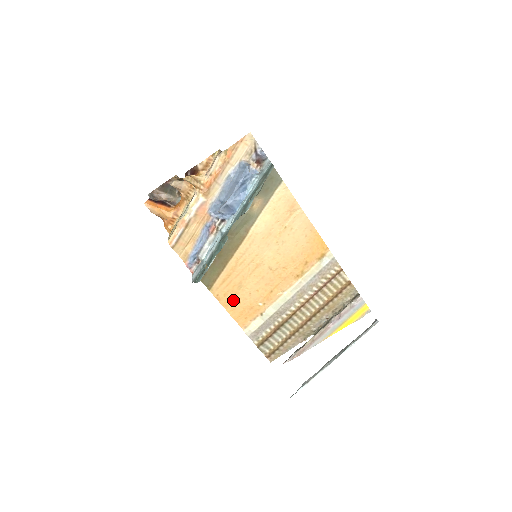
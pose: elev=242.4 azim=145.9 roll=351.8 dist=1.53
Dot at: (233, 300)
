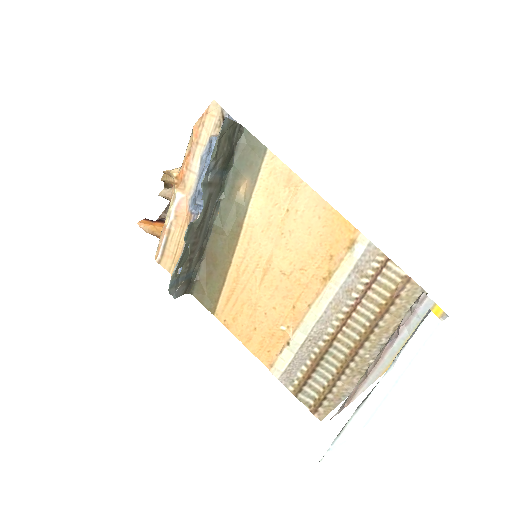
Dot at: (246, 326)
